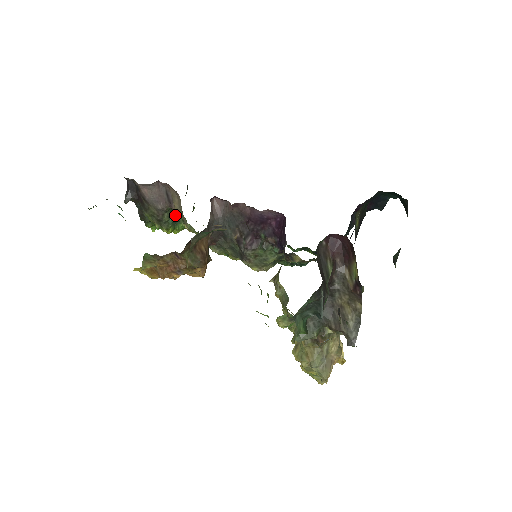
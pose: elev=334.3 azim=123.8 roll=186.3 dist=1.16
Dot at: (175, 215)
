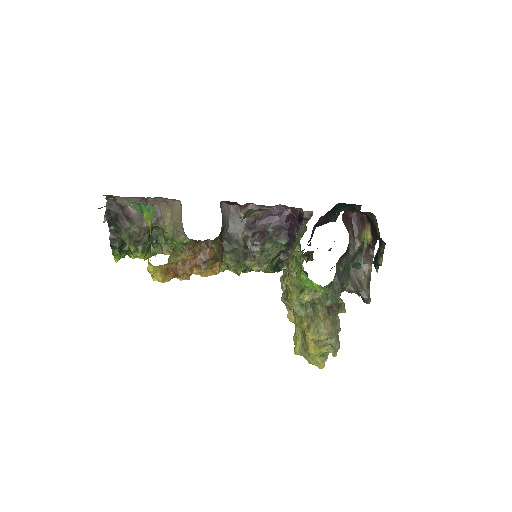
Dot at: (154, 236)
